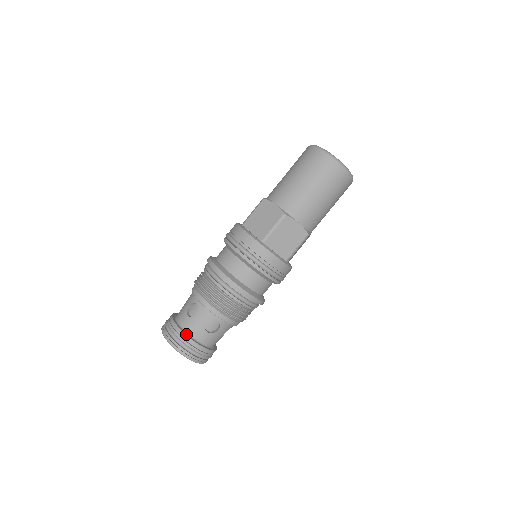
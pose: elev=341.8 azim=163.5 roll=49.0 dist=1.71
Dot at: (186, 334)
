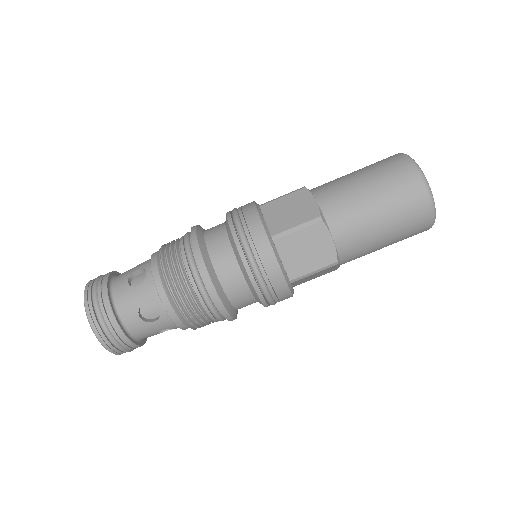
Dot at: (111, 274)
